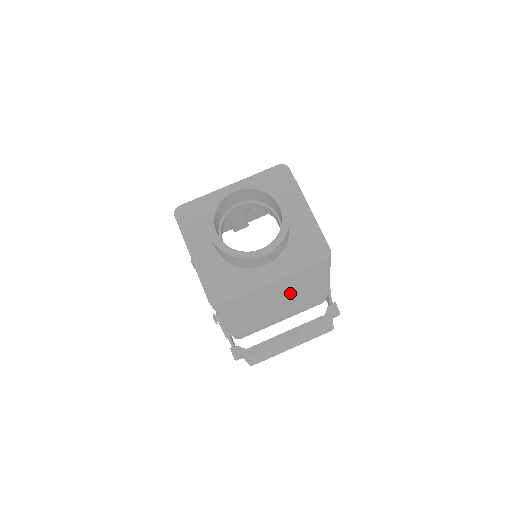
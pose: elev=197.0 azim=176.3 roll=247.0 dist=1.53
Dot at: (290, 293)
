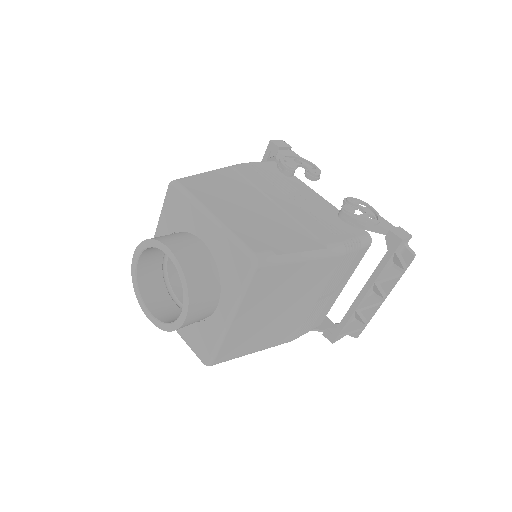
Dot at: (281, 298)
